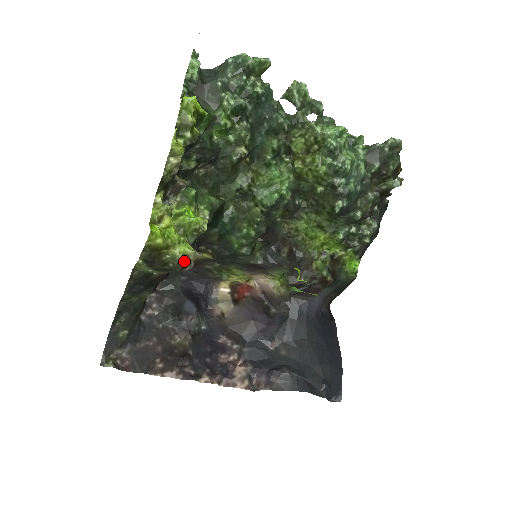
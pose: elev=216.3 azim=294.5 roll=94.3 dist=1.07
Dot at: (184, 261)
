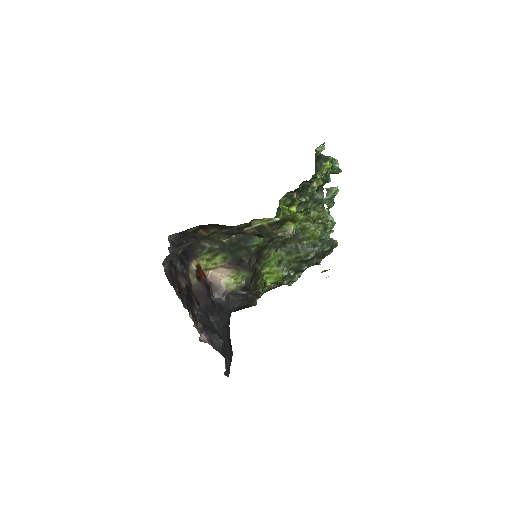
Dot at: (291, 234)
